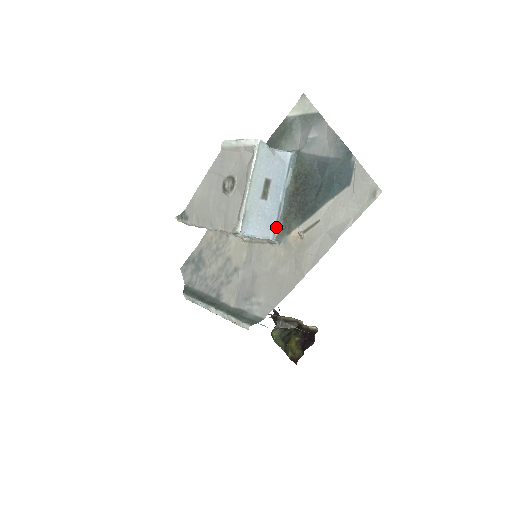
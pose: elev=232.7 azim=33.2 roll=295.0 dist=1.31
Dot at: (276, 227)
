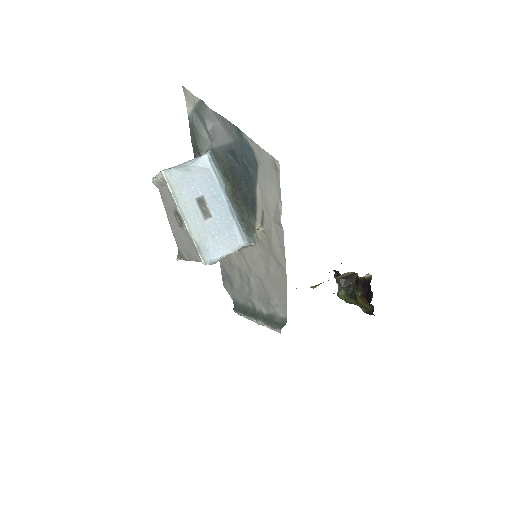
Dot at: (241, 232)
